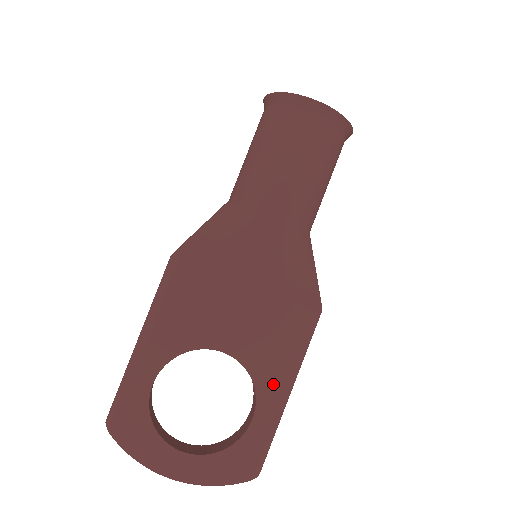
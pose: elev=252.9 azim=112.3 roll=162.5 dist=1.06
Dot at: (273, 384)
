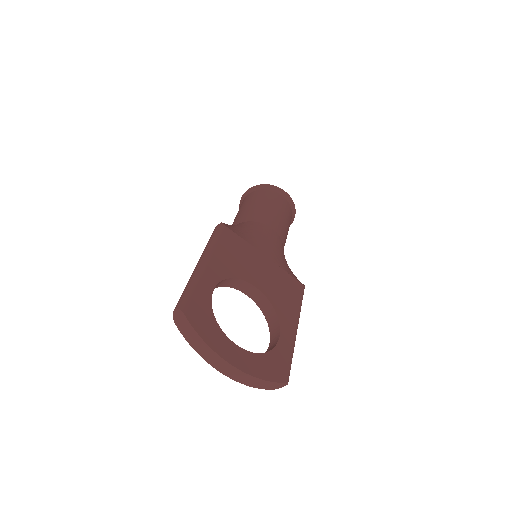
Dot at: (288, 318)
